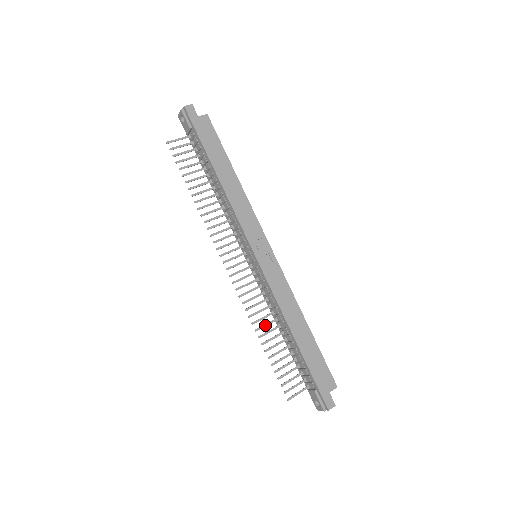
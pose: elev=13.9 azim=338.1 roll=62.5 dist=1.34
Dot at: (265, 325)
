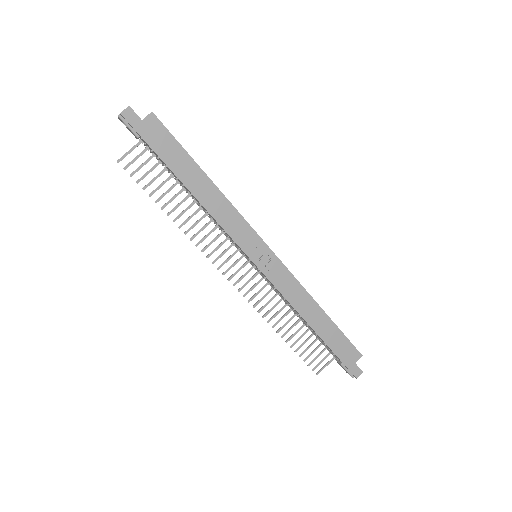
Dot at: (281, 319)
